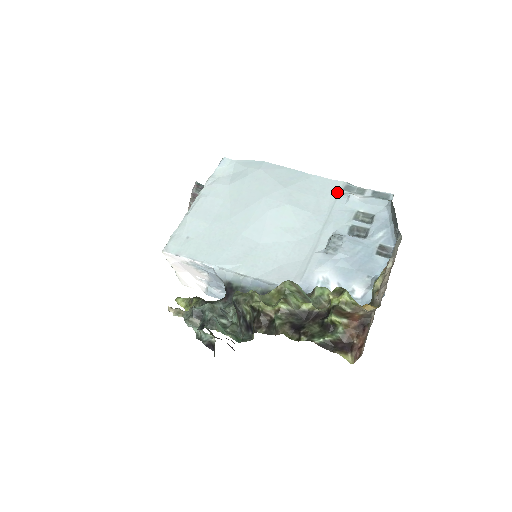
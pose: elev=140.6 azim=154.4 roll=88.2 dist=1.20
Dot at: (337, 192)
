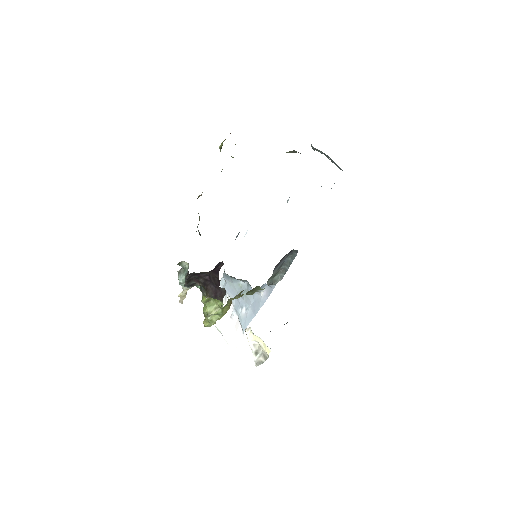
Dot at: occluded
